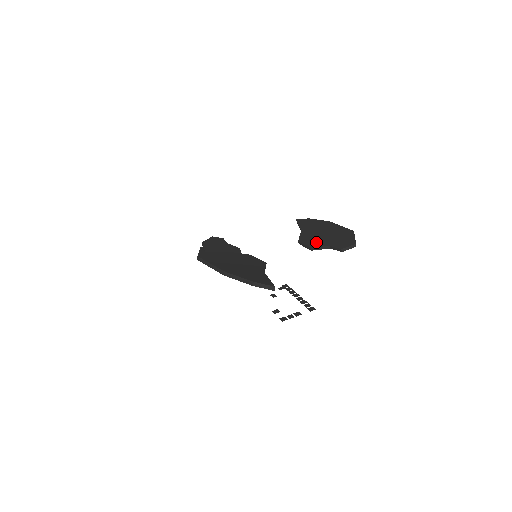
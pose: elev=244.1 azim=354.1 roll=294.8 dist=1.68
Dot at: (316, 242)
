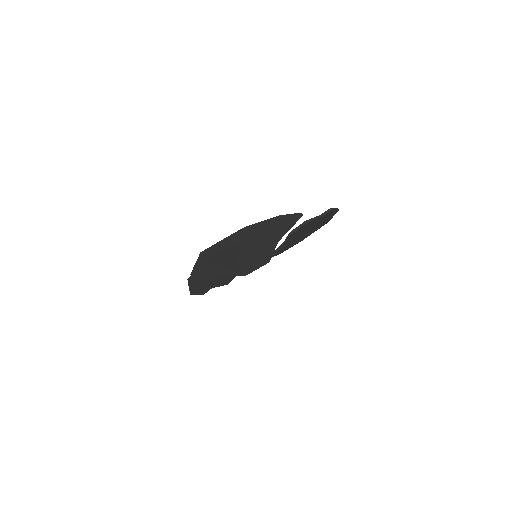
Dot at: occluded
